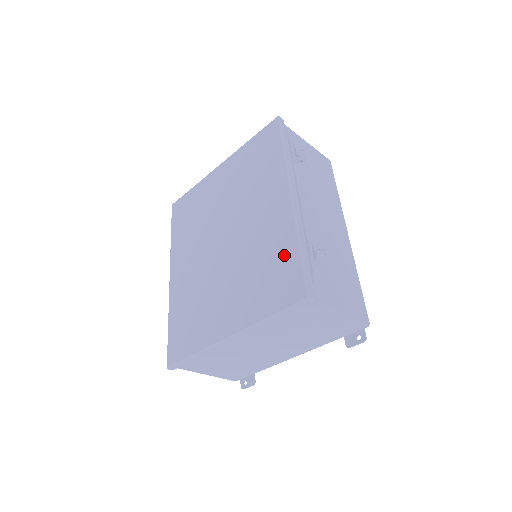
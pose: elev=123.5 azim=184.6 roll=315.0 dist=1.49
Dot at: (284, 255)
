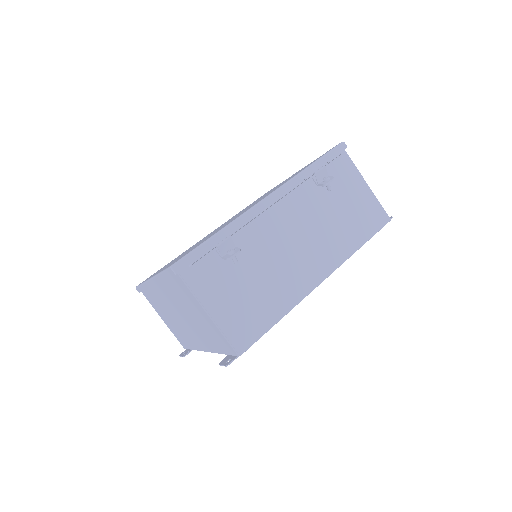
Dot at: (210, 236)
